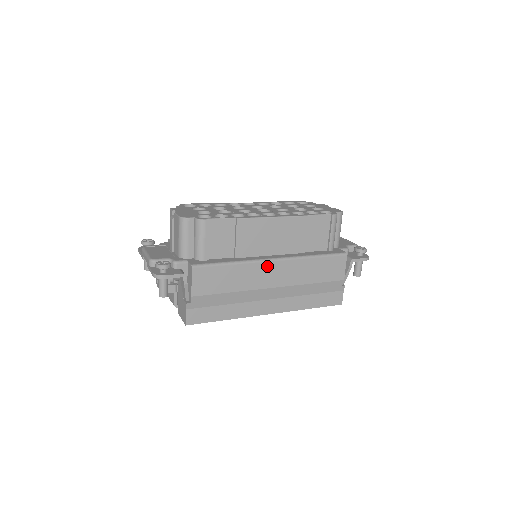
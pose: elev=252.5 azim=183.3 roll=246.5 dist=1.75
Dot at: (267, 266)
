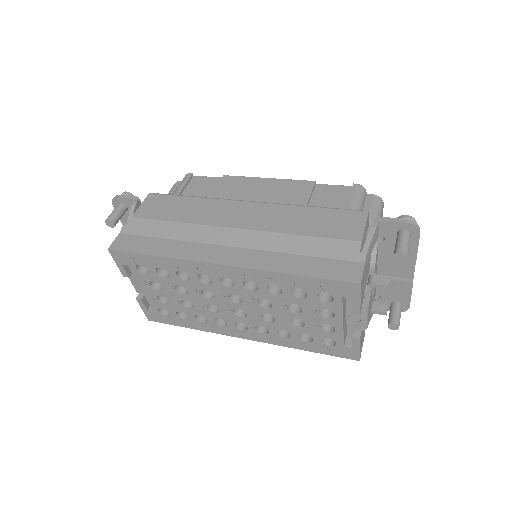
Dot at: (236, 205)
